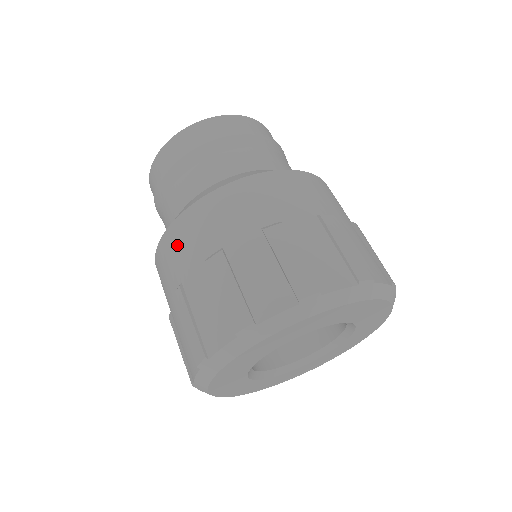
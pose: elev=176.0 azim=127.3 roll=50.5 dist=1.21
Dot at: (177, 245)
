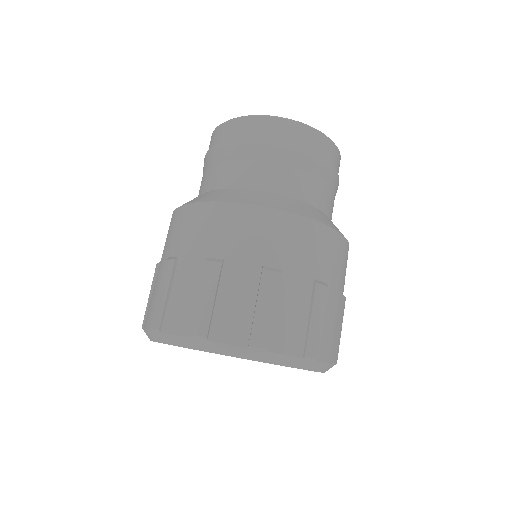
Dot at: occluded
